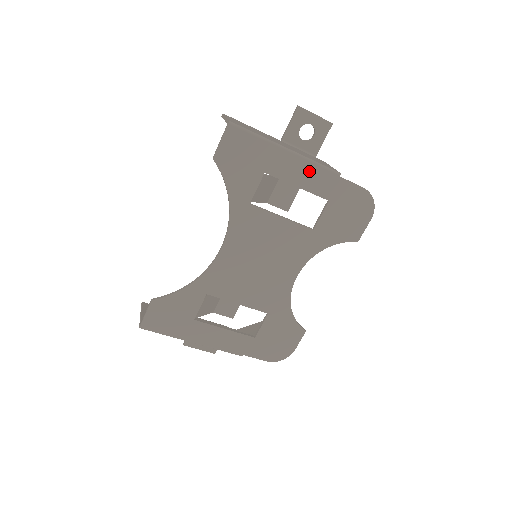
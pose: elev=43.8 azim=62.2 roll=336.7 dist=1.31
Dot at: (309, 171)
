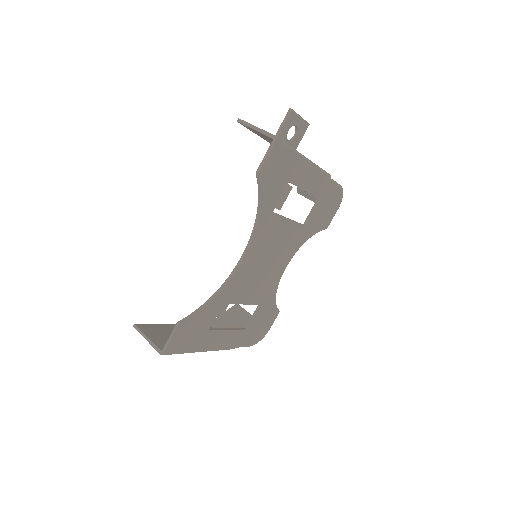
Dot at: (315, 176)
